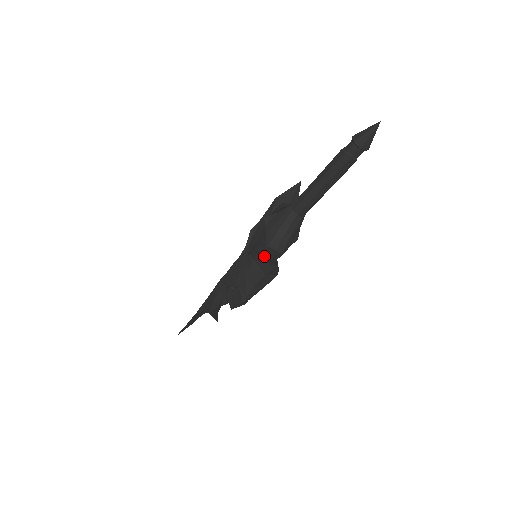
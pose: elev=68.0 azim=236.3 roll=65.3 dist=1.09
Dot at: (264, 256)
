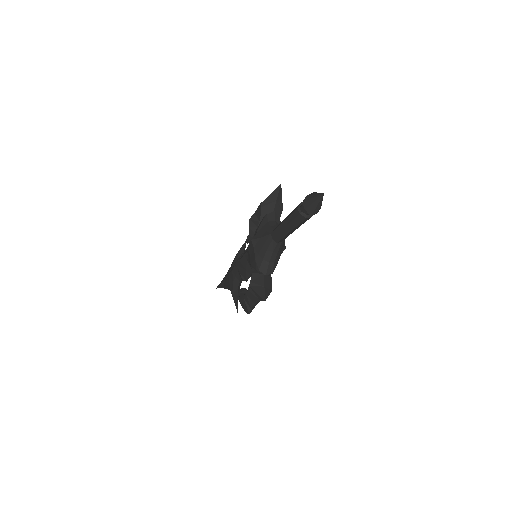
Dot at: (256, 282)
